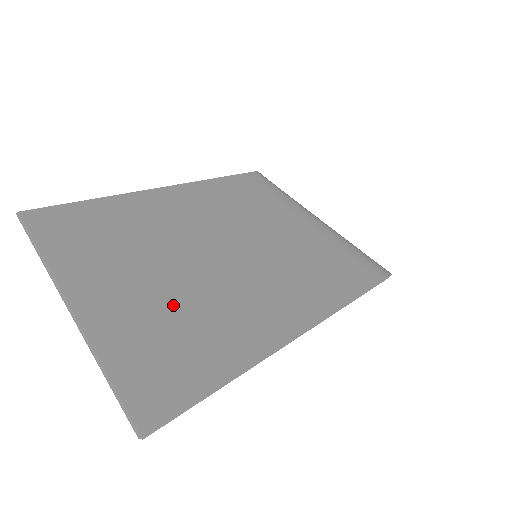
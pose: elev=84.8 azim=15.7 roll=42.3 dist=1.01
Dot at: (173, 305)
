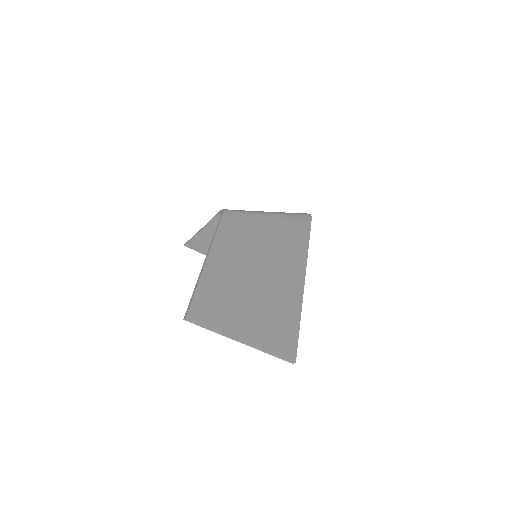
Dot at: (260, 309)
